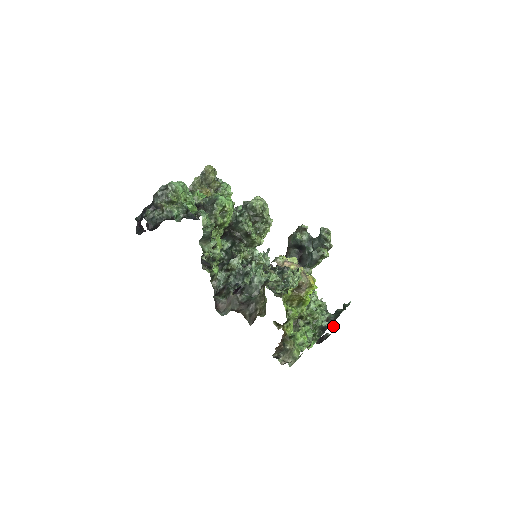
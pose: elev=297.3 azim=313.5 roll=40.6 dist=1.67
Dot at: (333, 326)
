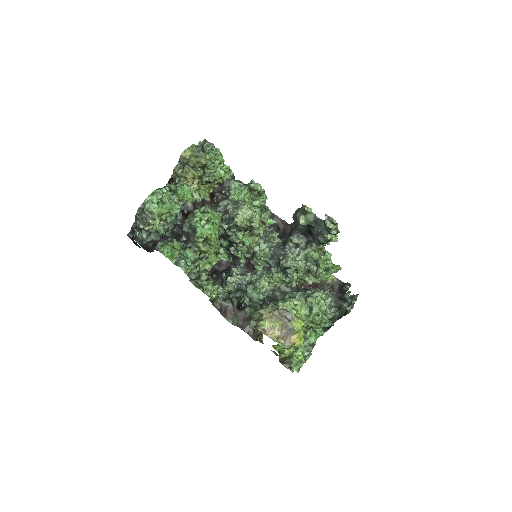
Dot at: (347, 293)
